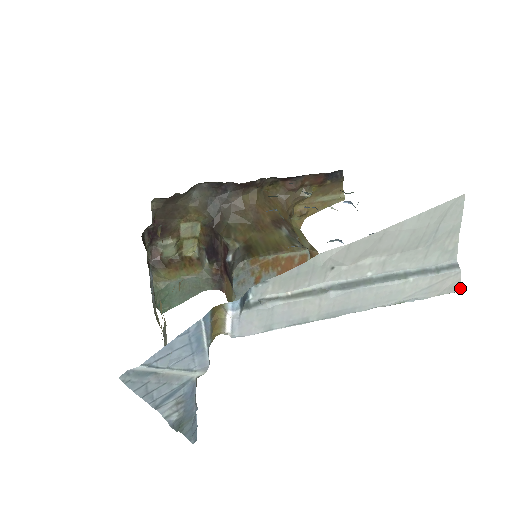
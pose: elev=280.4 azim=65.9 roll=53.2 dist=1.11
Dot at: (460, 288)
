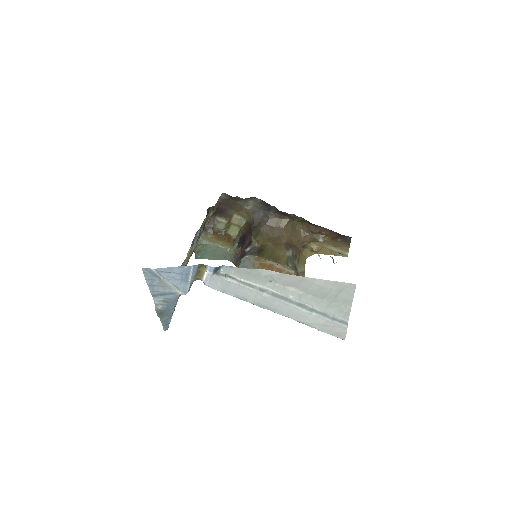
Dot at: occluded
